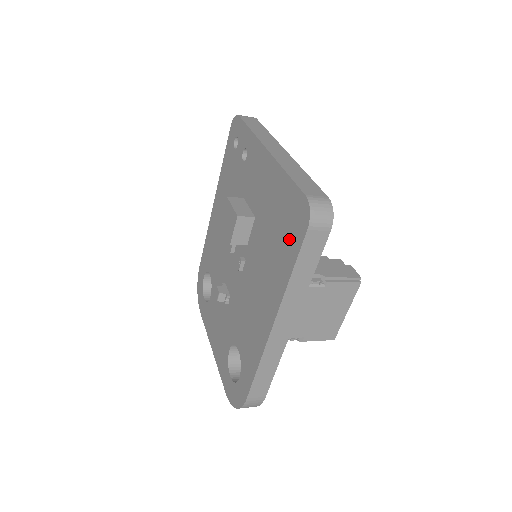
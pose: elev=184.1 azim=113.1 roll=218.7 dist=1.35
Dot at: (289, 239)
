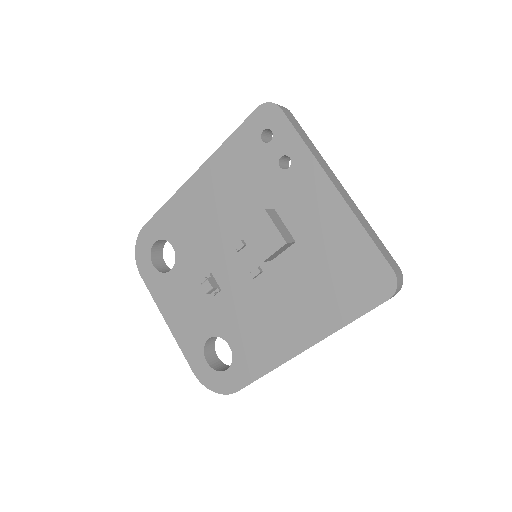
Dot at: (355, 293)
